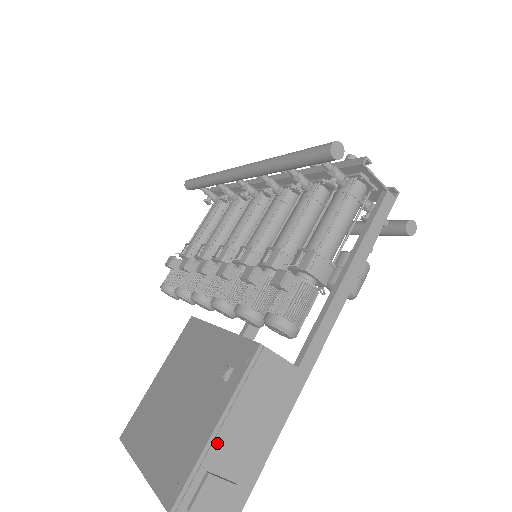
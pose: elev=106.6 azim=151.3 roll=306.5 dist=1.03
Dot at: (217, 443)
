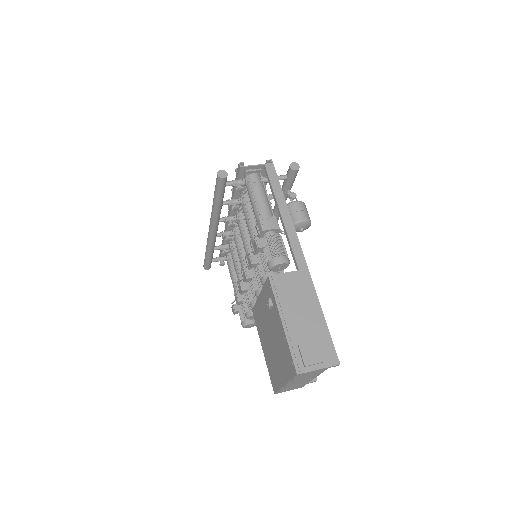
Dot at: (290, 330)
